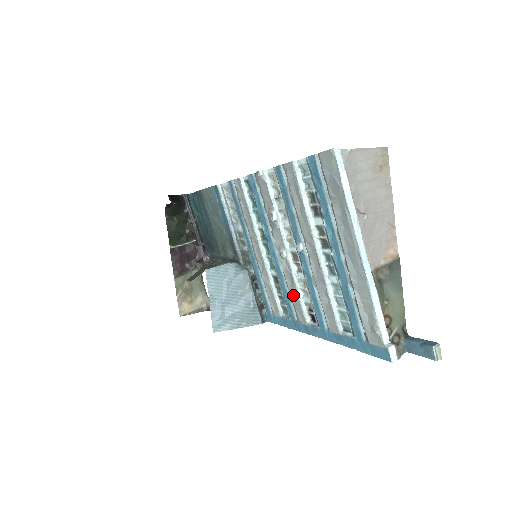
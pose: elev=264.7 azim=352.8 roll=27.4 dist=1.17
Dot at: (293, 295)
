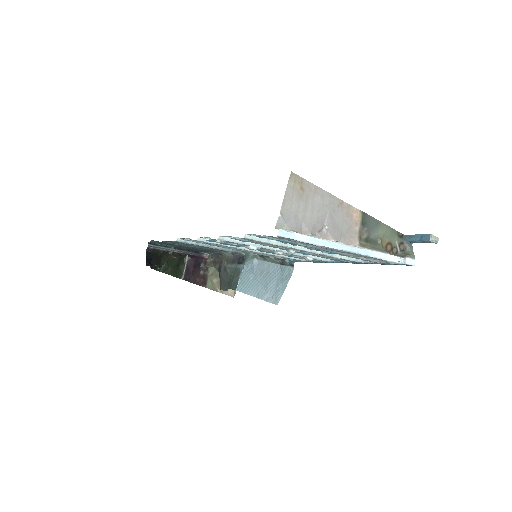
Dot at: occluded
